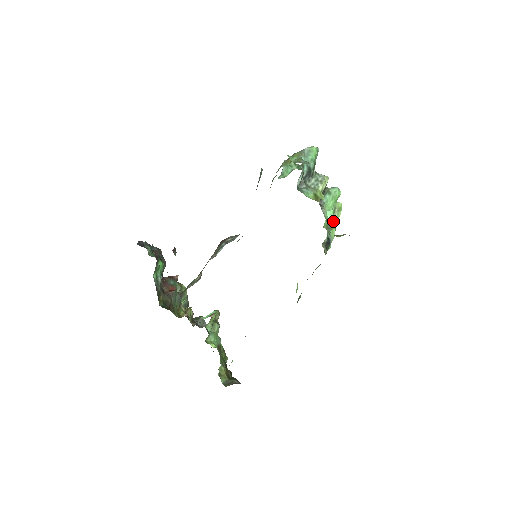
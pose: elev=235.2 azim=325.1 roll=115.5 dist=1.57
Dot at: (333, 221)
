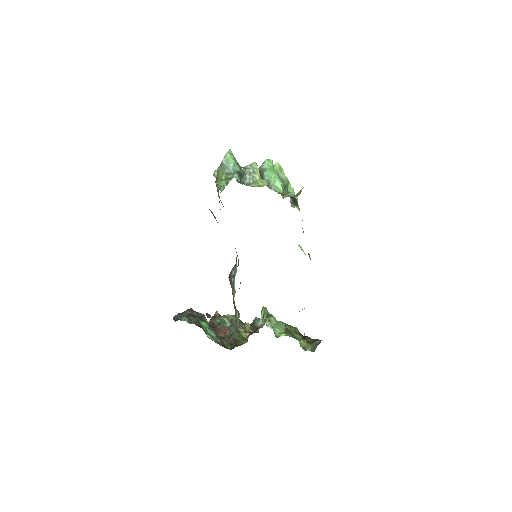
Dot at: (284, 183)
